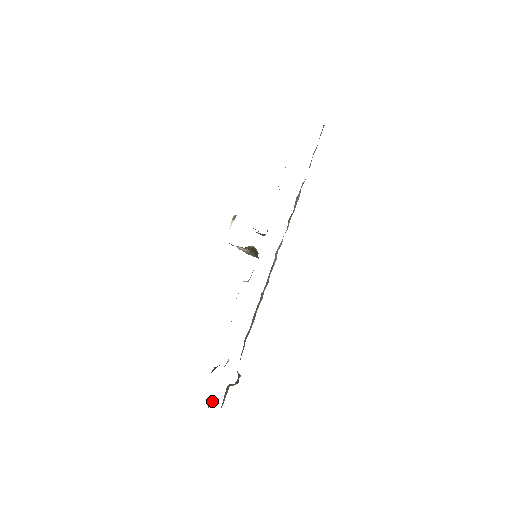
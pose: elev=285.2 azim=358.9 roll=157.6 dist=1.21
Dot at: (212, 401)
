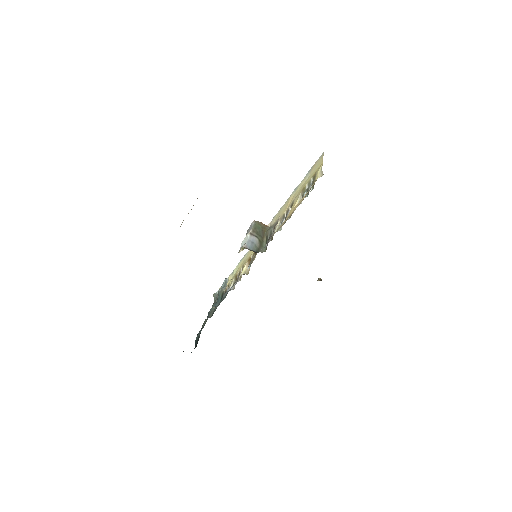
Dot at: (216, 293)
